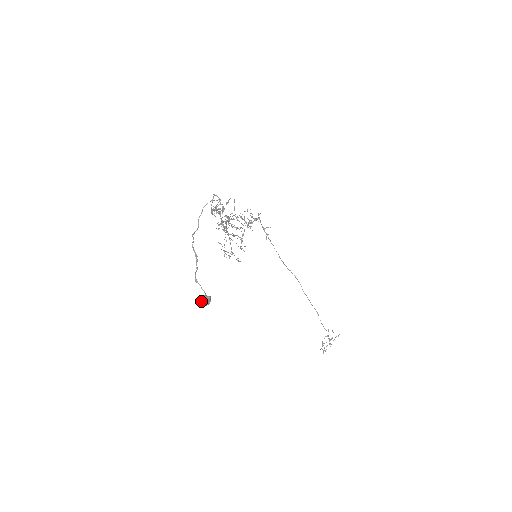
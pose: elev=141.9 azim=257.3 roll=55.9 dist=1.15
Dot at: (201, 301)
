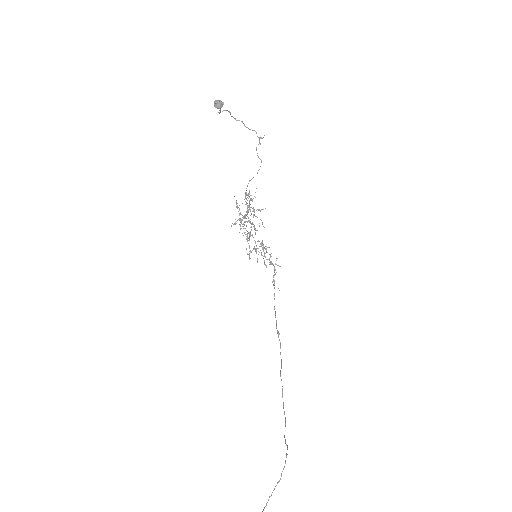
Dot at: (216, 100)
